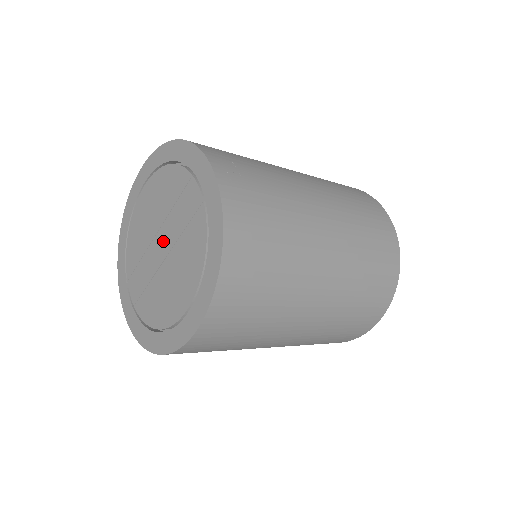
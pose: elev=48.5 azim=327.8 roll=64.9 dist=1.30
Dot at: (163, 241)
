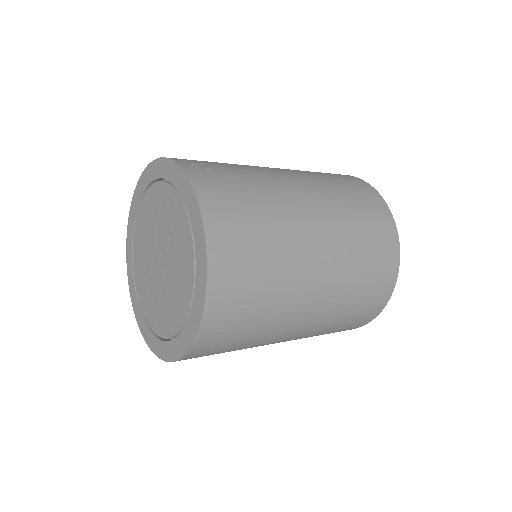
Dot at: (159, 254)
